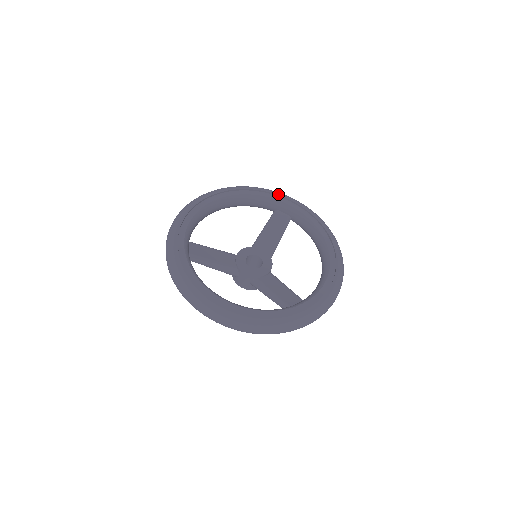
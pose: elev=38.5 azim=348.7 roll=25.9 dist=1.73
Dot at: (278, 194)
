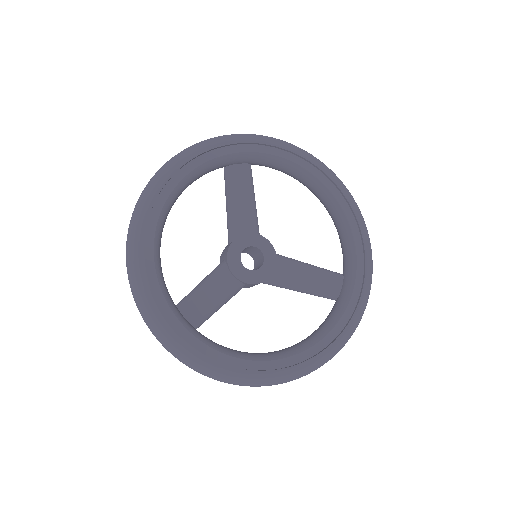
Dot at: (220, 145)
